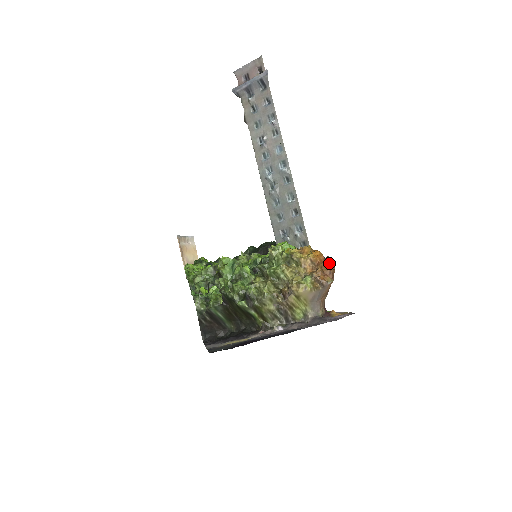
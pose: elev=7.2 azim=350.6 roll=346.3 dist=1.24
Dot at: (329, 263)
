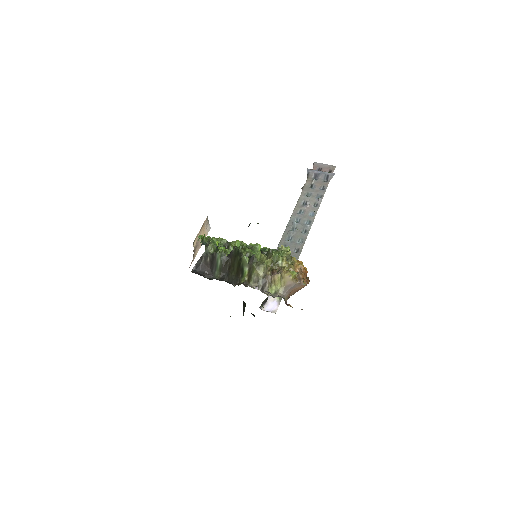
Dot at: (308, 278)
